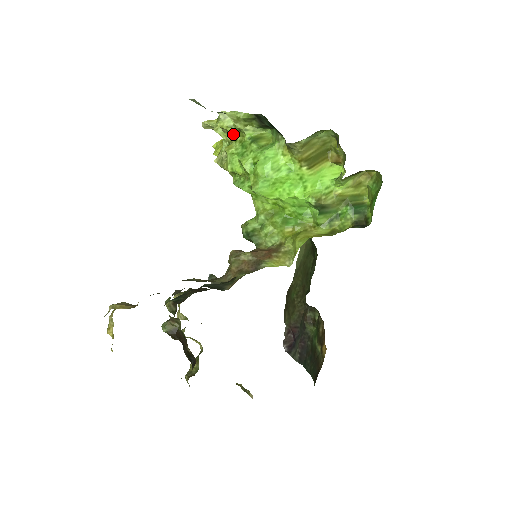
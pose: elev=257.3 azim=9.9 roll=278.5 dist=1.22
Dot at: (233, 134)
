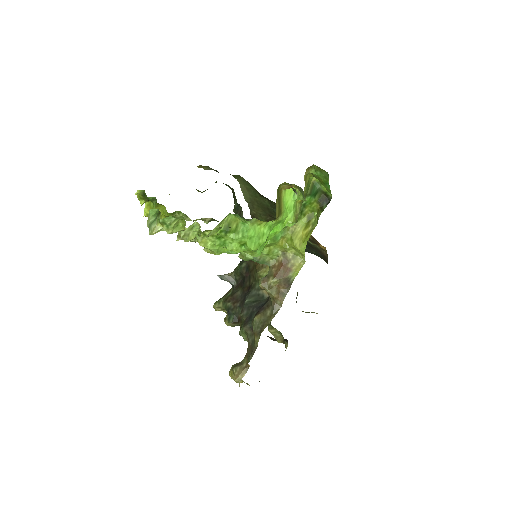
Dot at: (199, 234)
